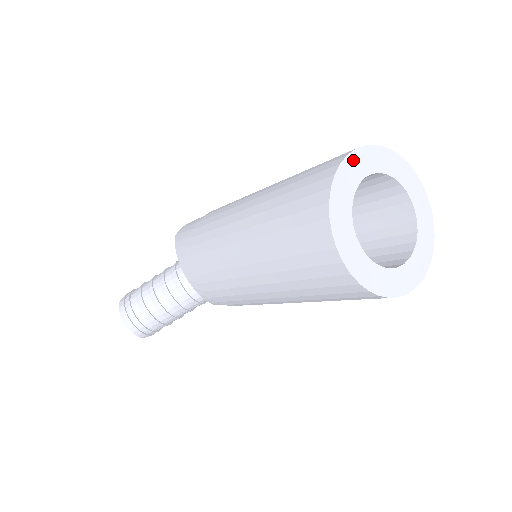
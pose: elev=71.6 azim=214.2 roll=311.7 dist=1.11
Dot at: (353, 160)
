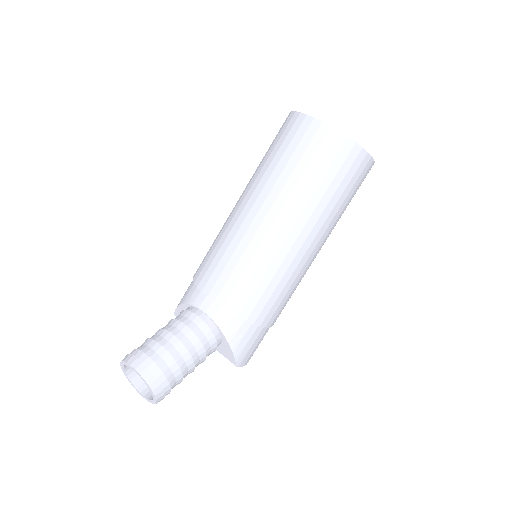
Dot at: occluded
